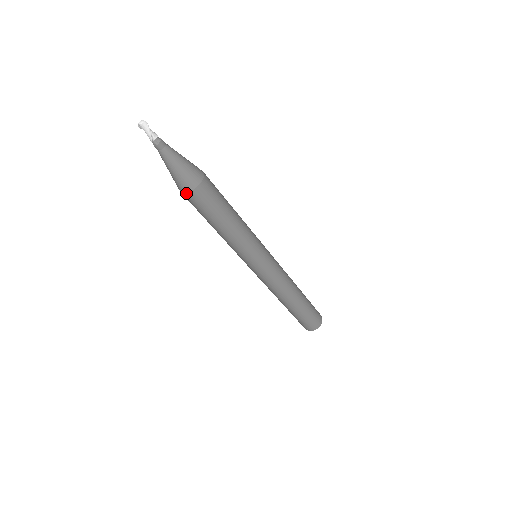
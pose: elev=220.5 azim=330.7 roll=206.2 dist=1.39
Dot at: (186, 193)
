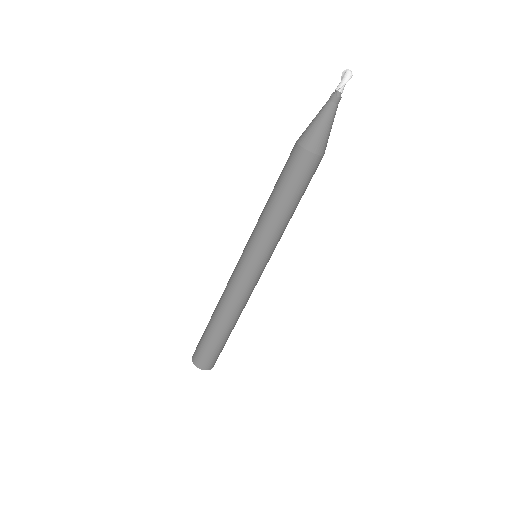
Dot at: (301, 147)
